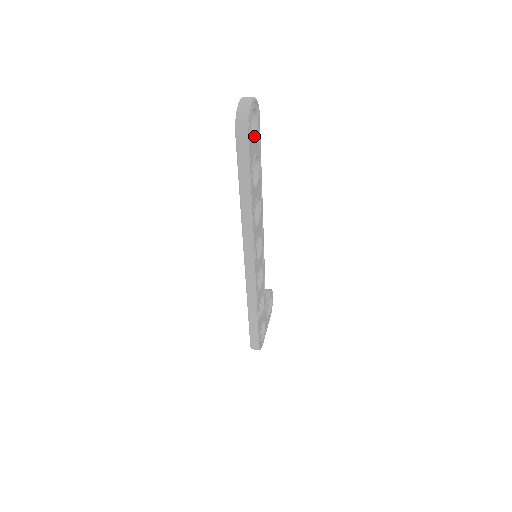
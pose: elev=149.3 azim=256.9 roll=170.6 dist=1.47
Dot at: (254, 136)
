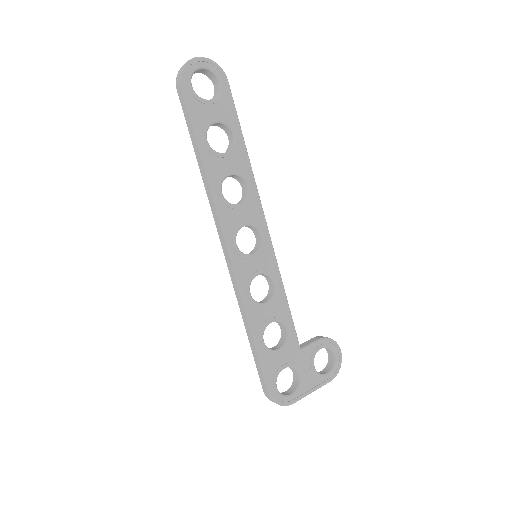
Dot at: (213, 98)
